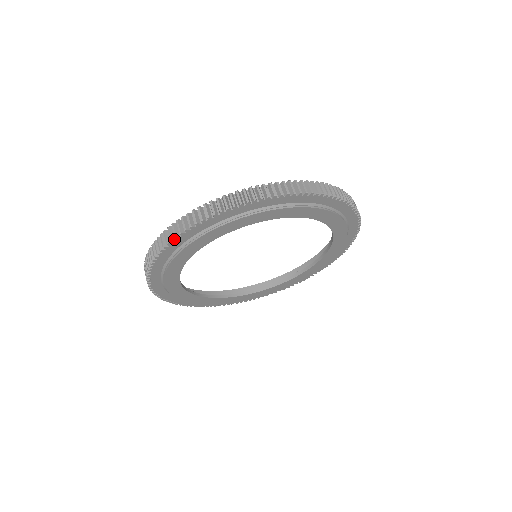
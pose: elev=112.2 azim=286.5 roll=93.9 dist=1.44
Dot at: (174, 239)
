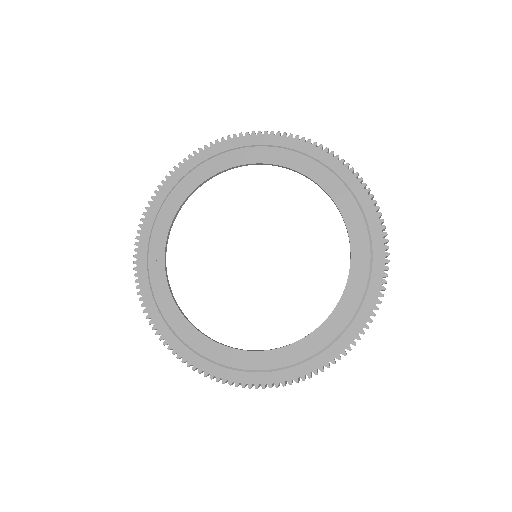
Dot at: occluded
